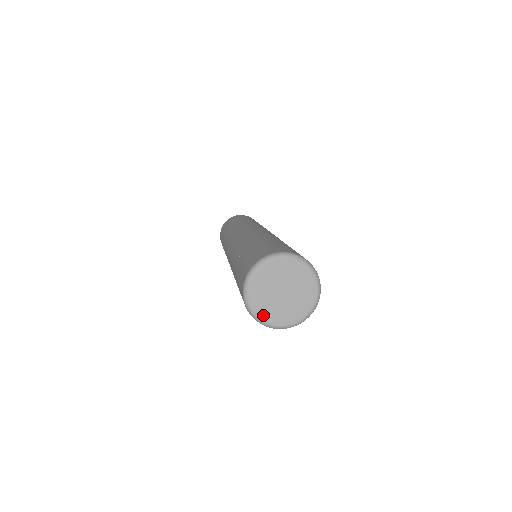
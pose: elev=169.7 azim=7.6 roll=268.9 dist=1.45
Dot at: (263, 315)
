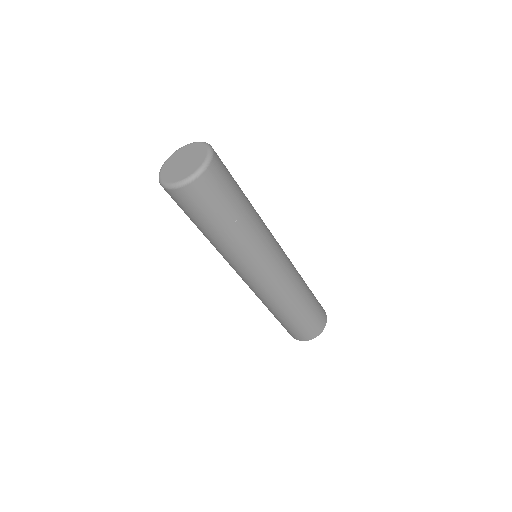
Dot at: (167, 179)
